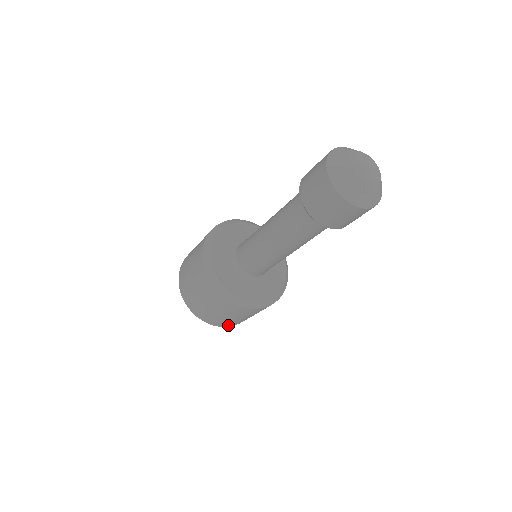
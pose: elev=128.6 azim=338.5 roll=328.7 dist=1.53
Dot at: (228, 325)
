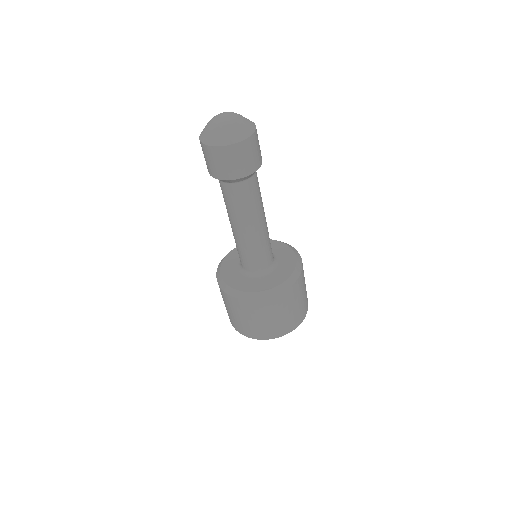
Dot at: (253, 335)
